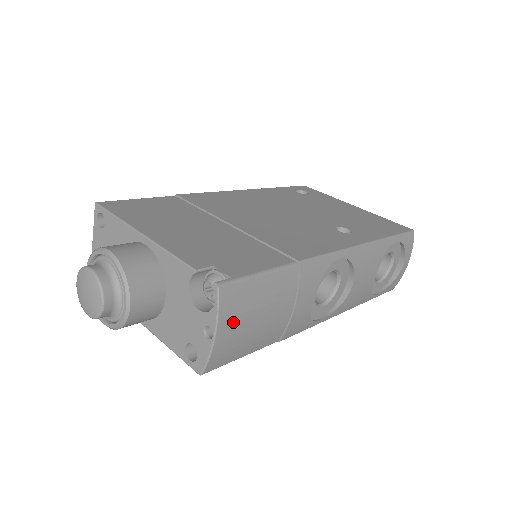
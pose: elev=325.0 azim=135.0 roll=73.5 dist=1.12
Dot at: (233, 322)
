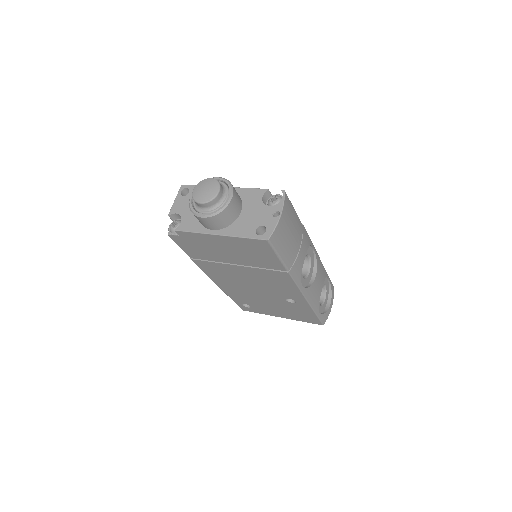
Dot at: (286, 216)
